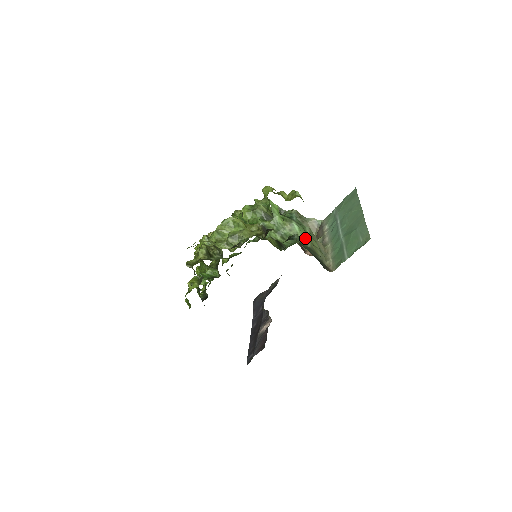
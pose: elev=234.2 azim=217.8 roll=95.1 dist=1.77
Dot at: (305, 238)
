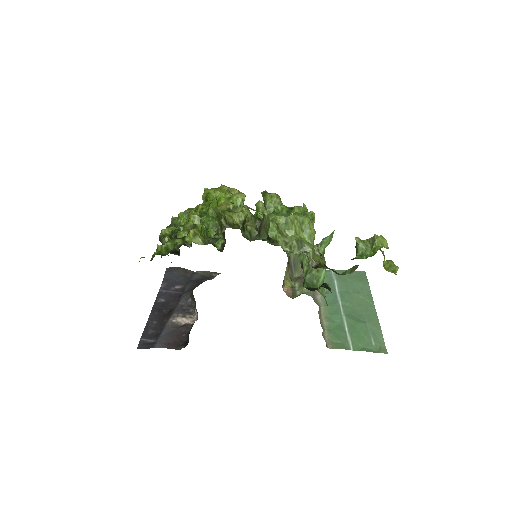
Dot at: (322, 289)
